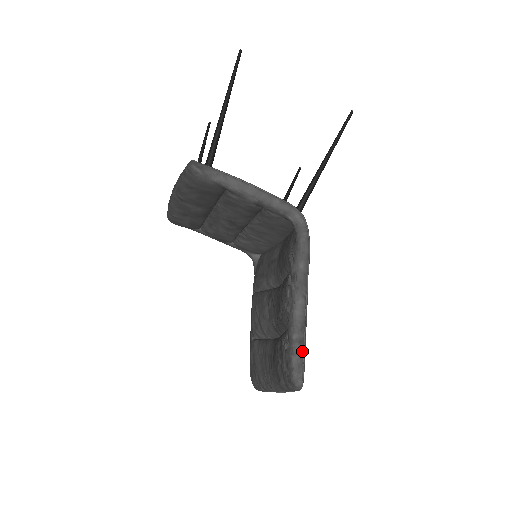
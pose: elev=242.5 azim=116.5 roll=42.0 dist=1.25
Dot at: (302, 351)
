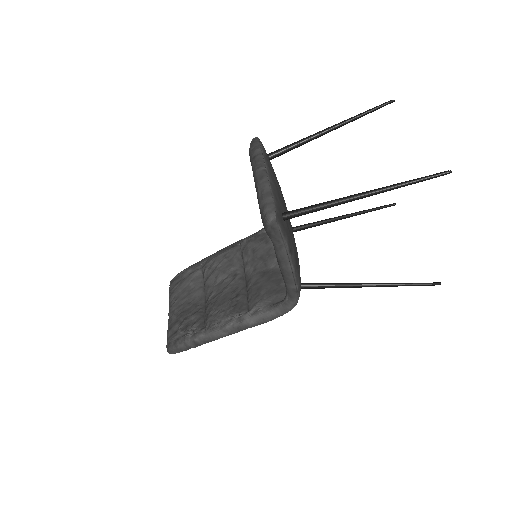
Dot at: occluded
